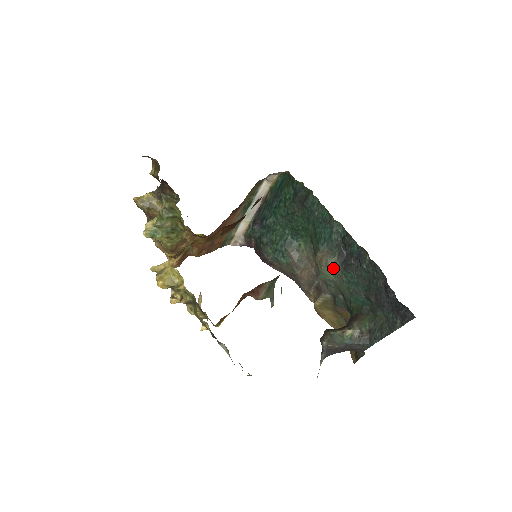
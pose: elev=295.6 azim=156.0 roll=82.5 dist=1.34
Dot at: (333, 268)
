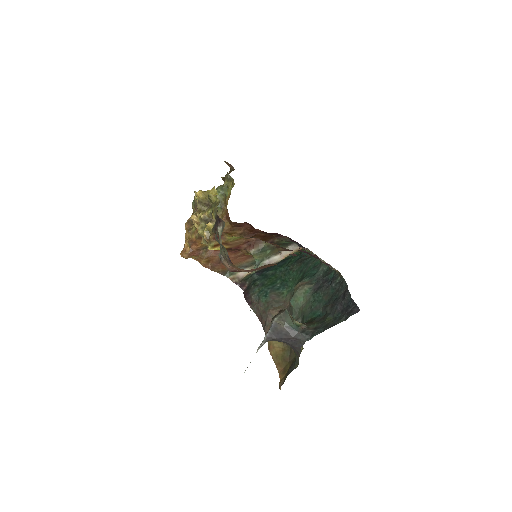
Dot at: (306, 292)
